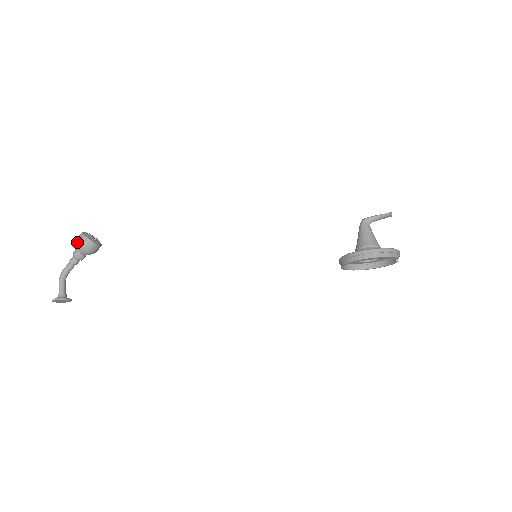
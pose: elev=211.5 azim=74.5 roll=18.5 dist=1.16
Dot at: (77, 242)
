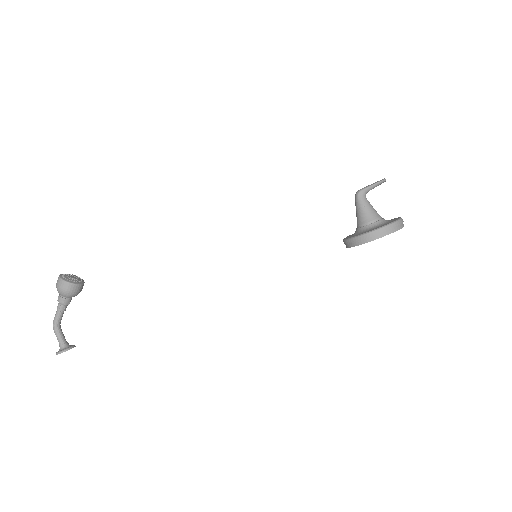
Dot at: (58, 289)
